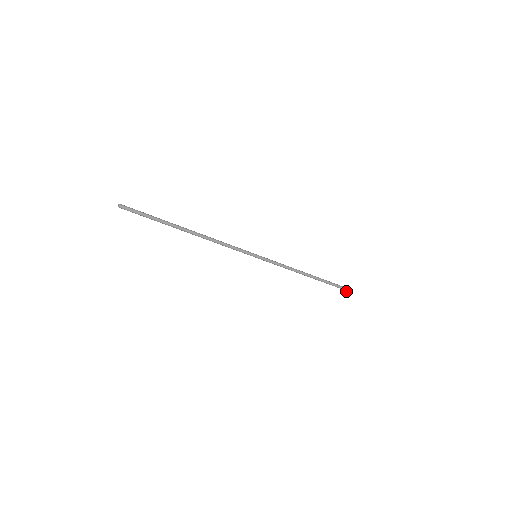
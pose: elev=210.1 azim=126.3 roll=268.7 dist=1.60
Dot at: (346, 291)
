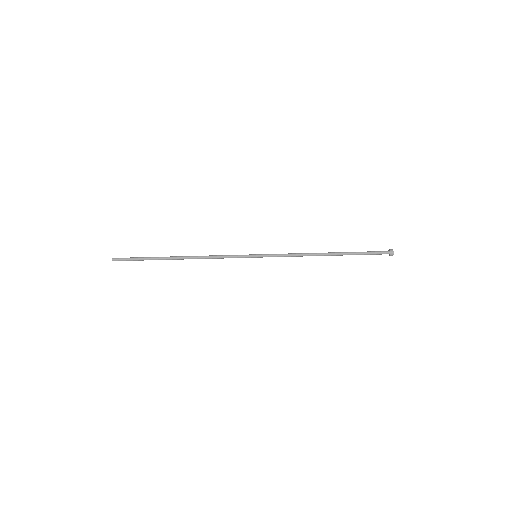
Dot at: (389, 255)
